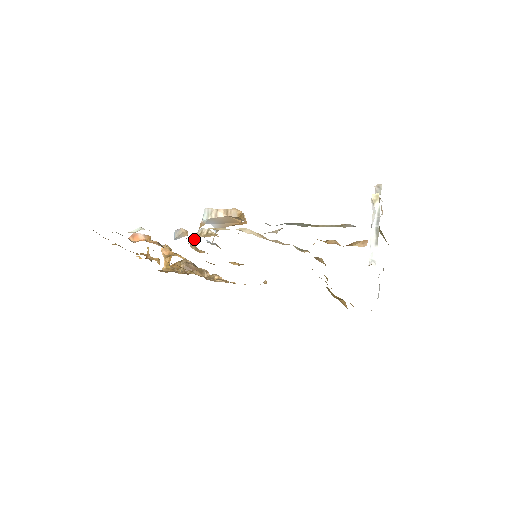
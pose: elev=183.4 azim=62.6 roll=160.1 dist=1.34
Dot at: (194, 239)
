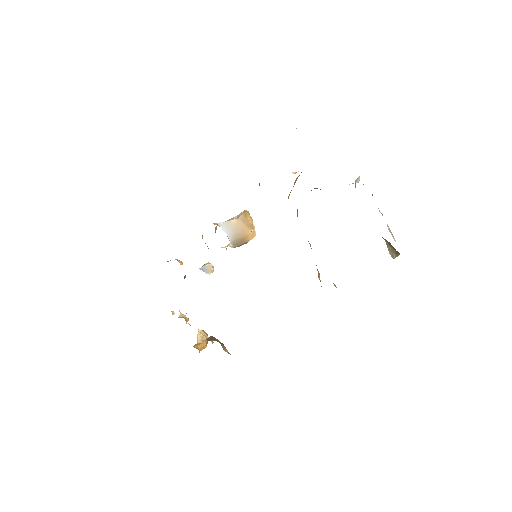
Dot at: occluded
